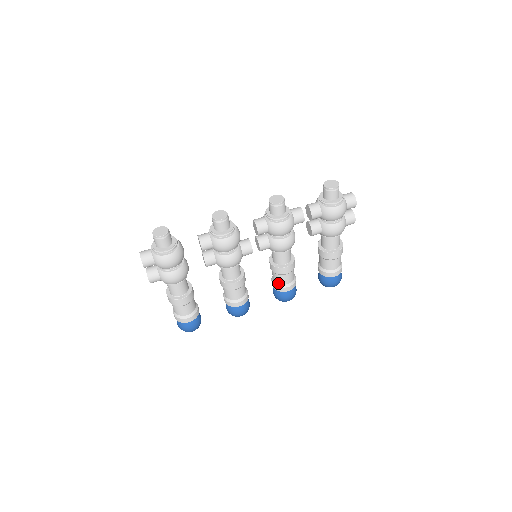
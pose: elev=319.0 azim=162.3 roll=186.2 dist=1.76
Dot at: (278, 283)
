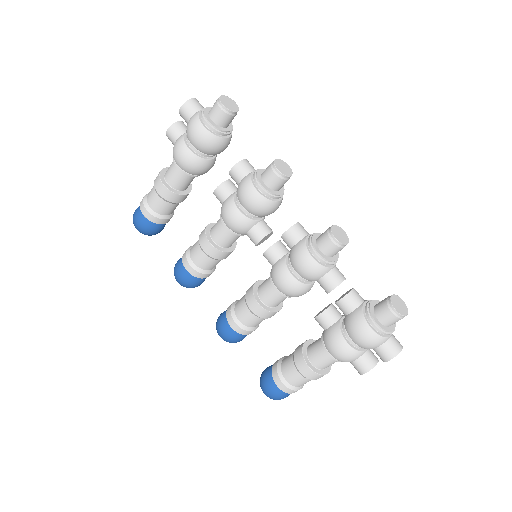
Dot at: (236, 307)
